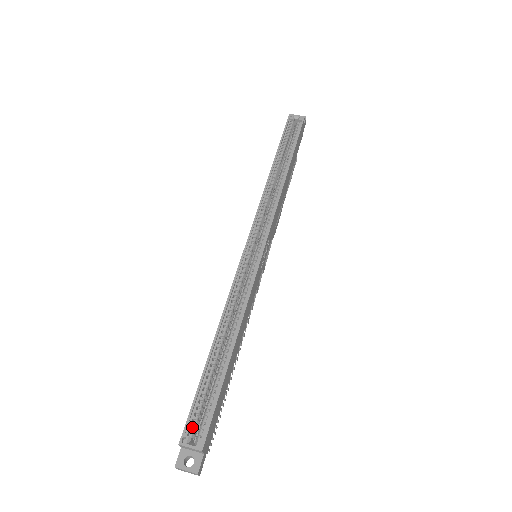
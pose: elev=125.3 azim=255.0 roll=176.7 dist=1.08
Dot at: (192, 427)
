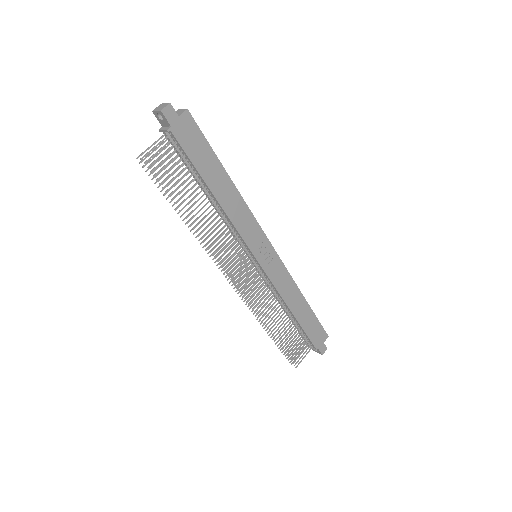
Dot at: occluded
